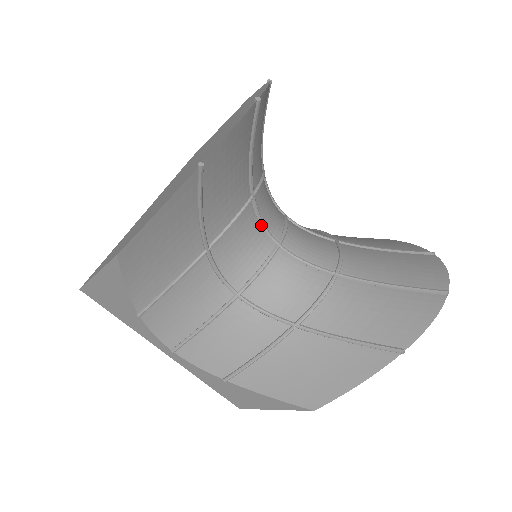
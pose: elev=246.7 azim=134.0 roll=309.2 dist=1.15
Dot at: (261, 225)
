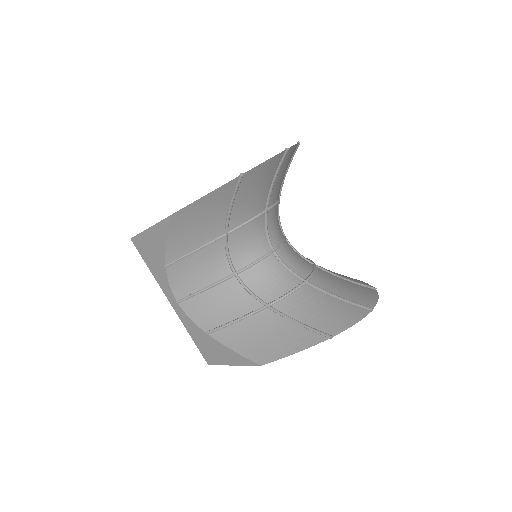
Dot at: (266, 232)
